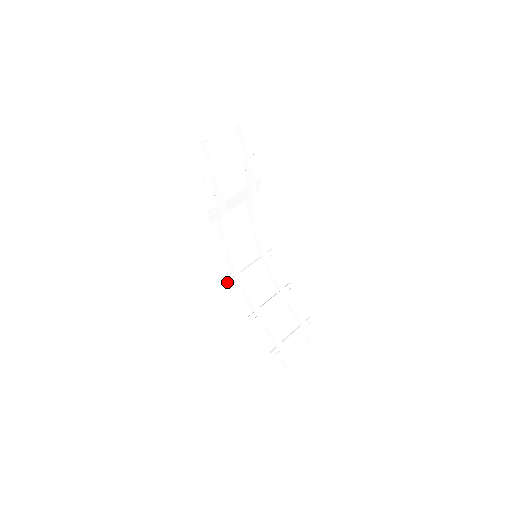
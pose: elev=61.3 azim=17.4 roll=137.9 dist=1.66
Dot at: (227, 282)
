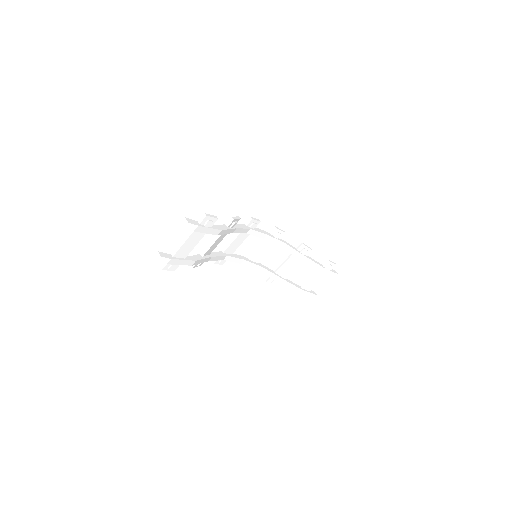
Dot at: (239, 268)
